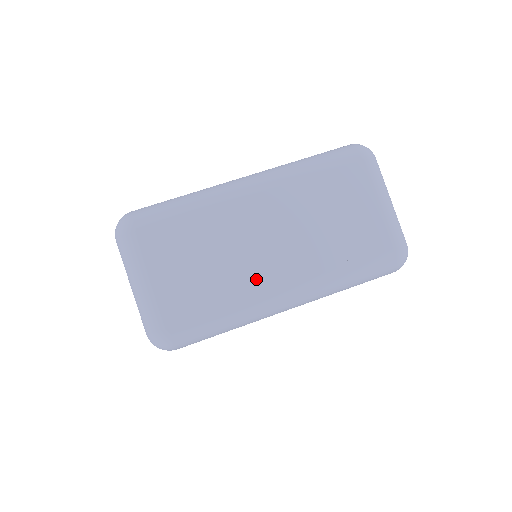
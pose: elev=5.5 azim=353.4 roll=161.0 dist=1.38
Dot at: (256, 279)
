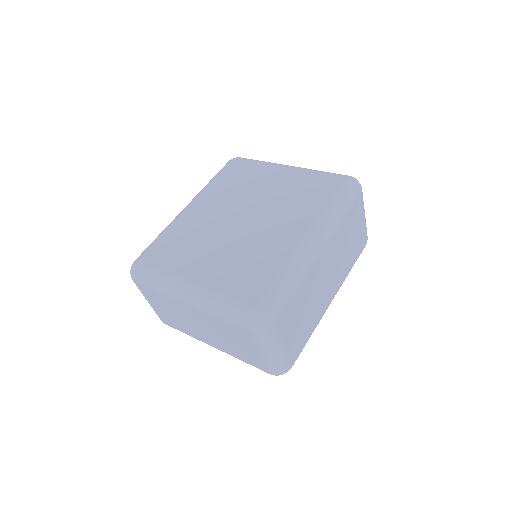
Dot at: (323, 304)
